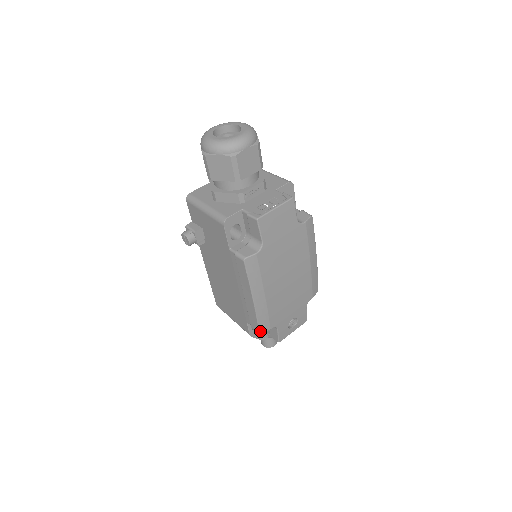
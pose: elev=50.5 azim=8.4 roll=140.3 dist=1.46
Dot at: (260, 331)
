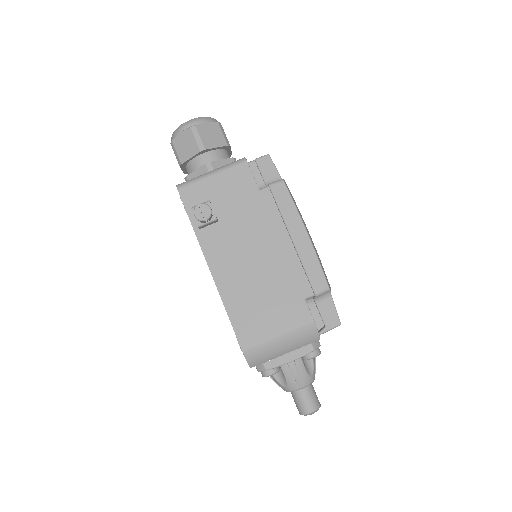
Dot at: (328, 284)
